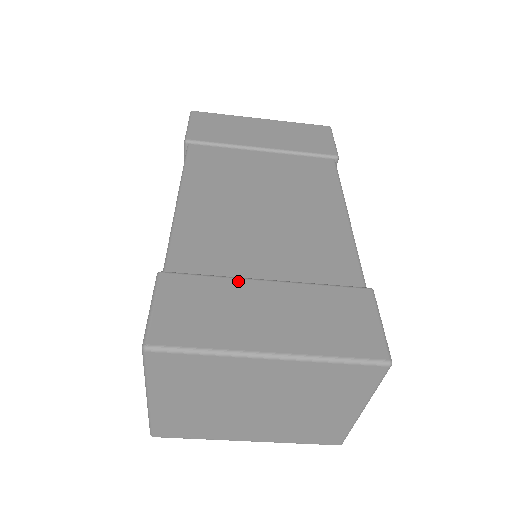
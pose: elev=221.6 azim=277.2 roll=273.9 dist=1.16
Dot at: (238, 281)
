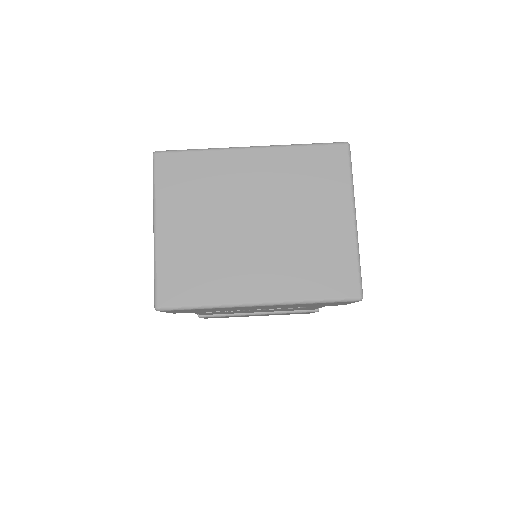
Dot at: occluded
